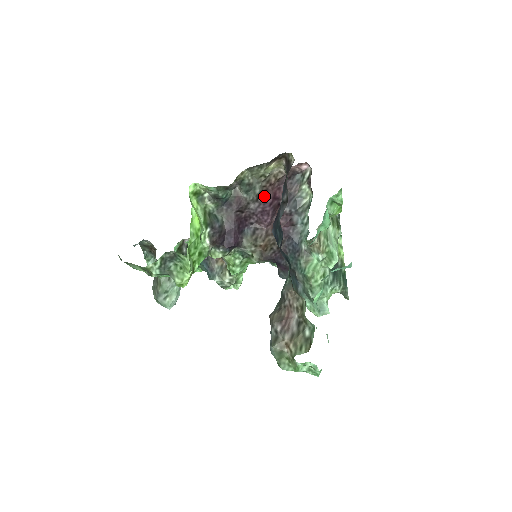
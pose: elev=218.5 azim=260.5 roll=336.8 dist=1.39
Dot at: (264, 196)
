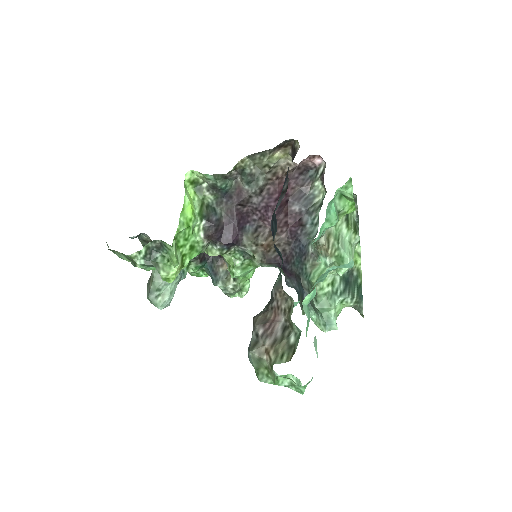
Dot at: (269, 190)
